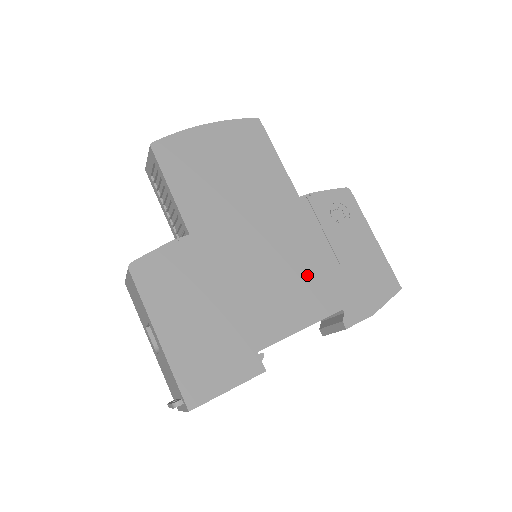
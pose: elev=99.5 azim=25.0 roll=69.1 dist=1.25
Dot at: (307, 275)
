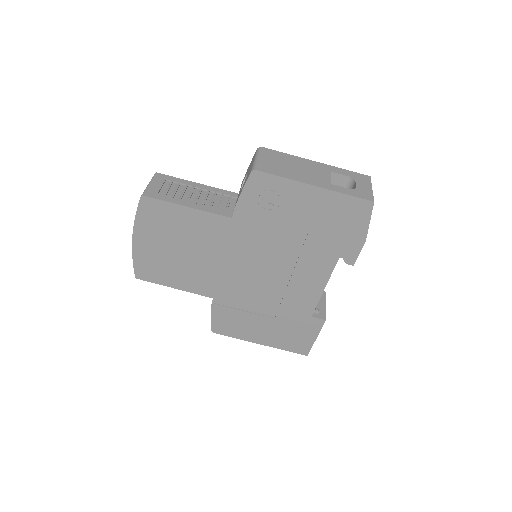
Dot at: (294, 259)
